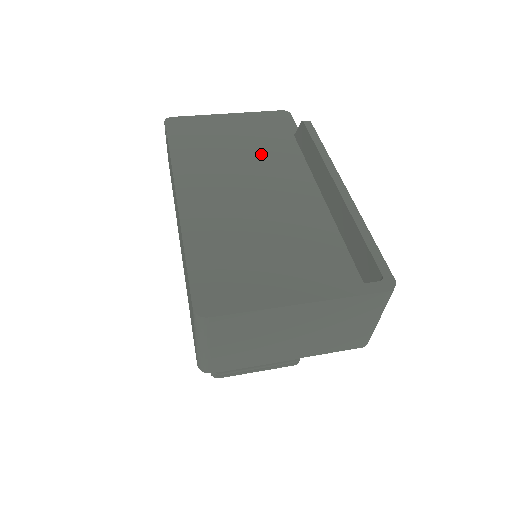
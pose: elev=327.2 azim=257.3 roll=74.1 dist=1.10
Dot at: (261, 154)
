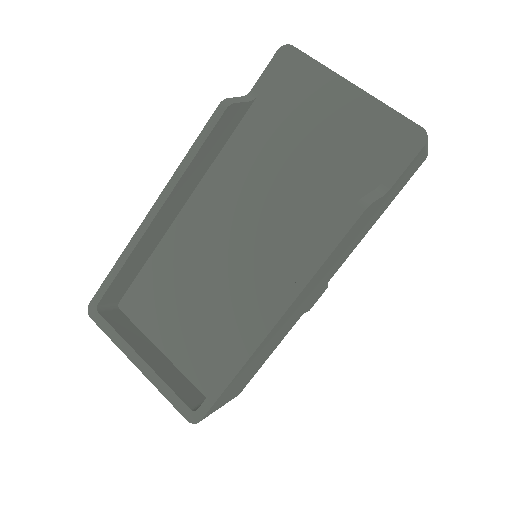
Dot at: (311, 185)
